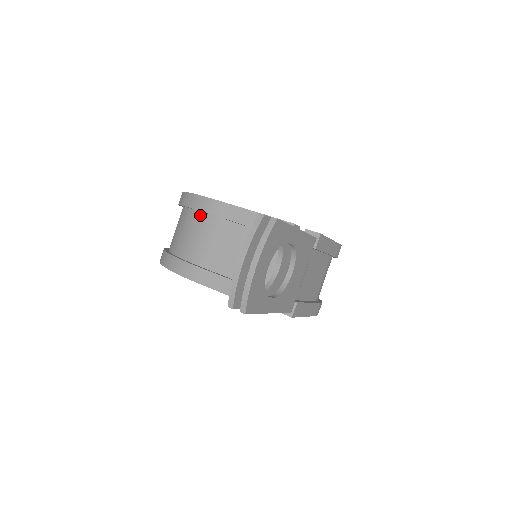
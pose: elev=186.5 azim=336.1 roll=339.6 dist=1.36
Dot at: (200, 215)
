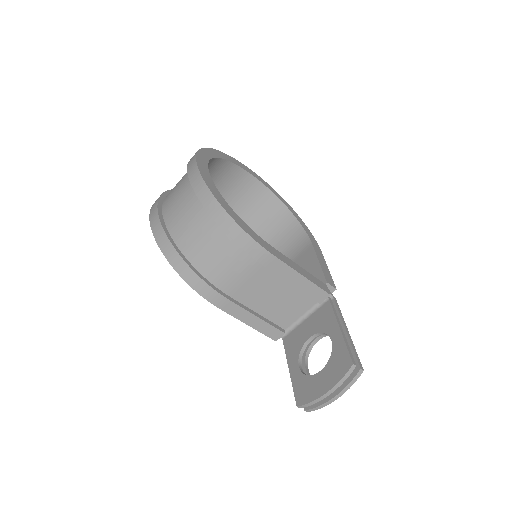
Dot at: (242, 250)
